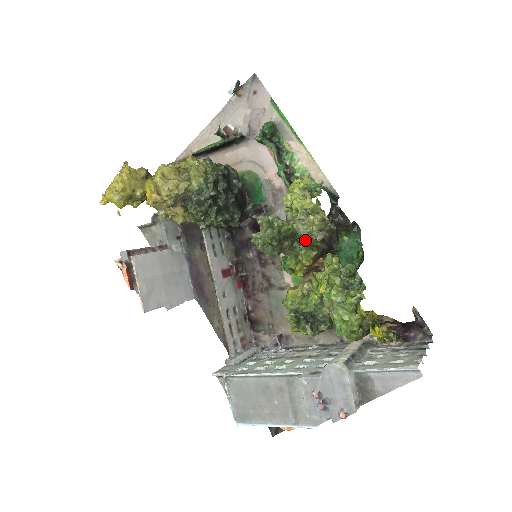
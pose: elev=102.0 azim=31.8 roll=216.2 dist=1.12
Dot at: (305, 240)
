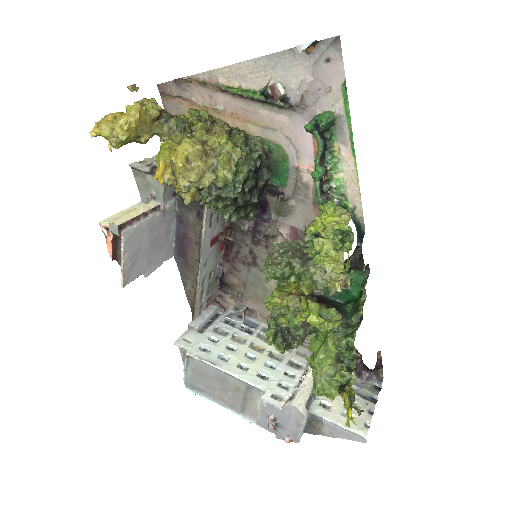
Dot at: occluded
